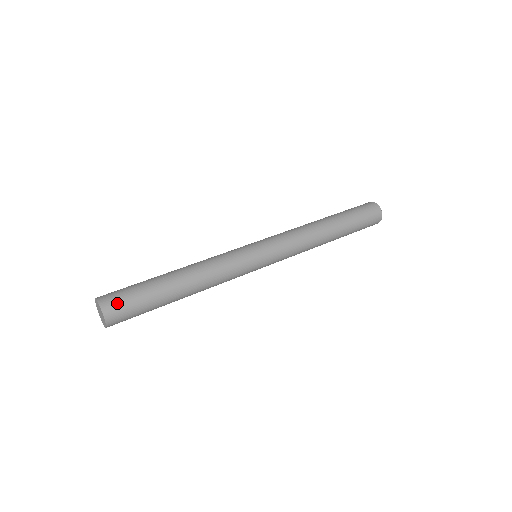
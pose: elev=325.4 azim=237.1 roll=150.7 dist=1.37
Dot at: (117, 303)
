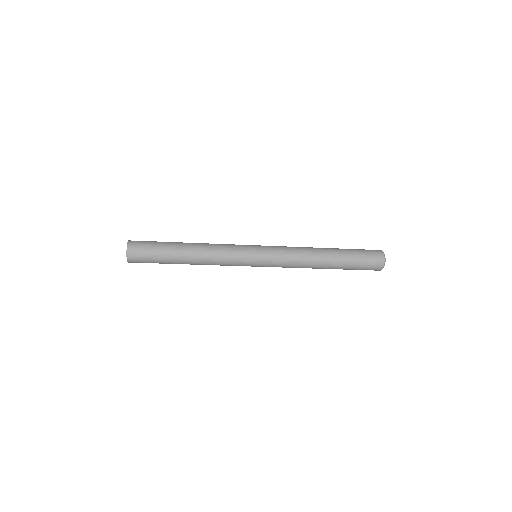
Dot at: (140, 241)
